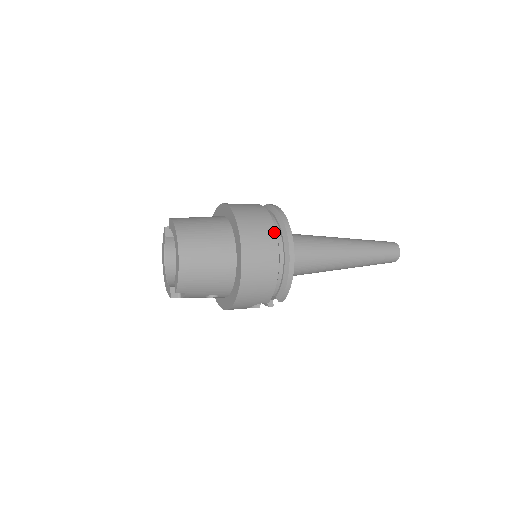
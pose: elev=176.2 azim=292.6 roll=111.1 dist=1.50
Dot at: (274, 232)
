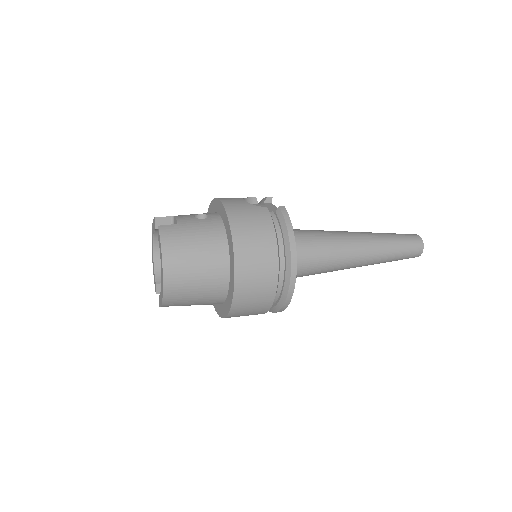
Dot at: (276, 274)
